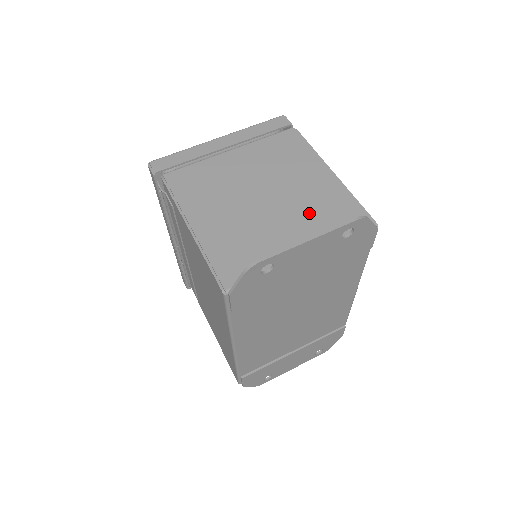
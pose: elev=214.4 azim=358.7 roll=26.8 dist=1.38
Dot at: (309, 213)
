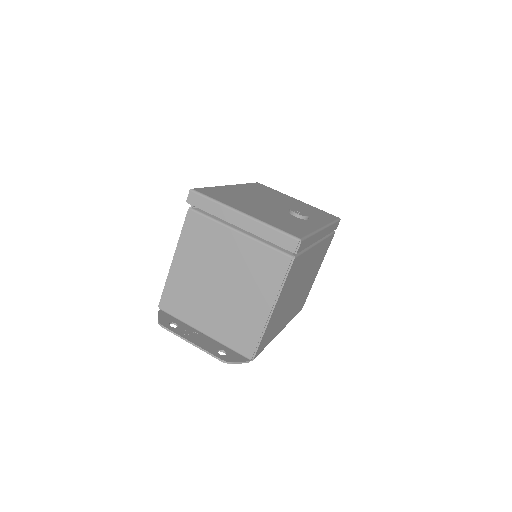
Dot at: (230, 318)
